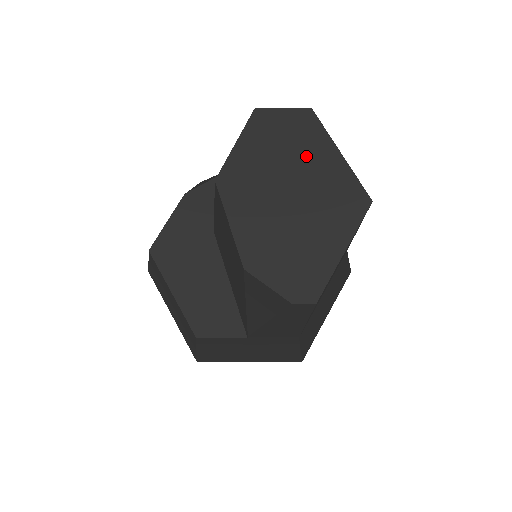
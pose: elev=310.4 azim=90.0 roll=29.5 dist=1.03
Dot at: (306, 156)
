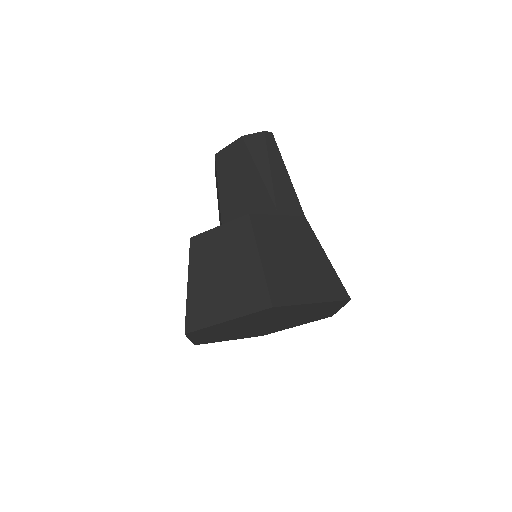
Dot at: occluded
